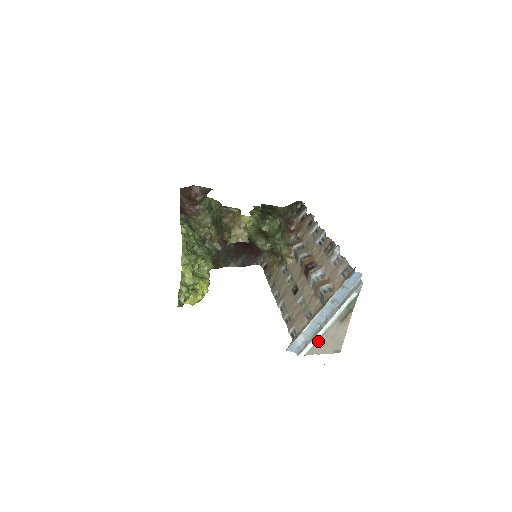
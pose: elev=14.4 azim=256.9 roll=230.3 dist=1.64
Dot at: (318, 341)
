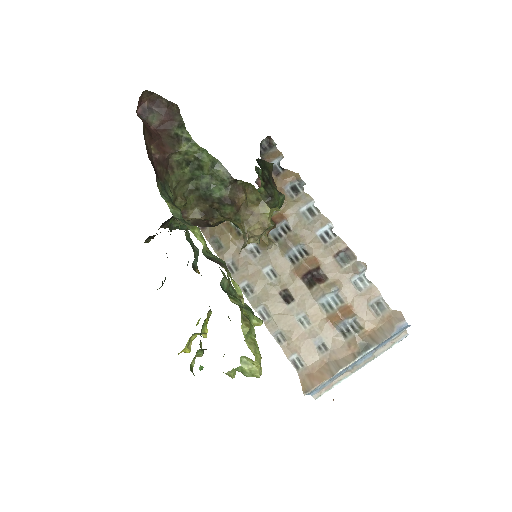
Dot at: occluded
